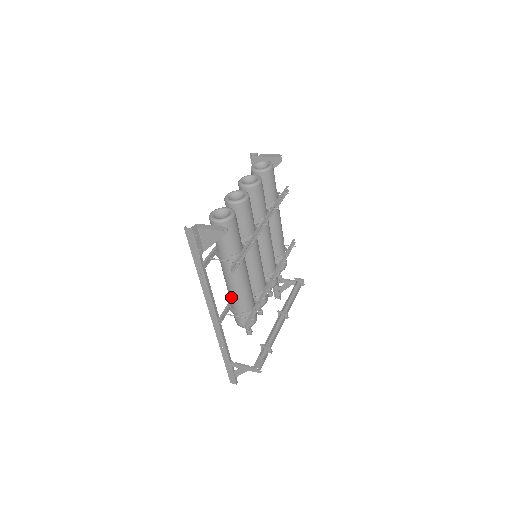
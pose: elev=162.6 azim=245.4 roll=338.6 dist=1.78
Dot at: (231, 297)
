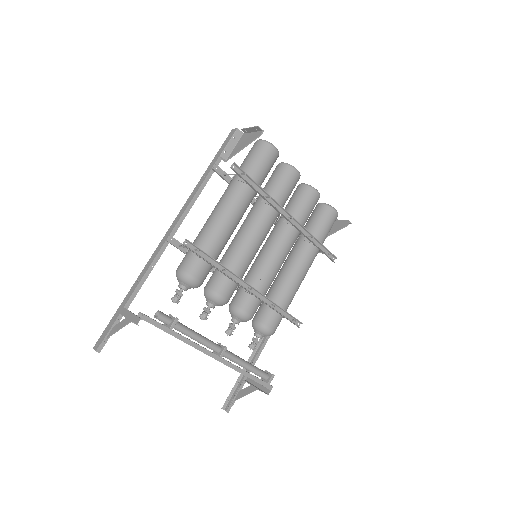
Dot at: (202, 228)
